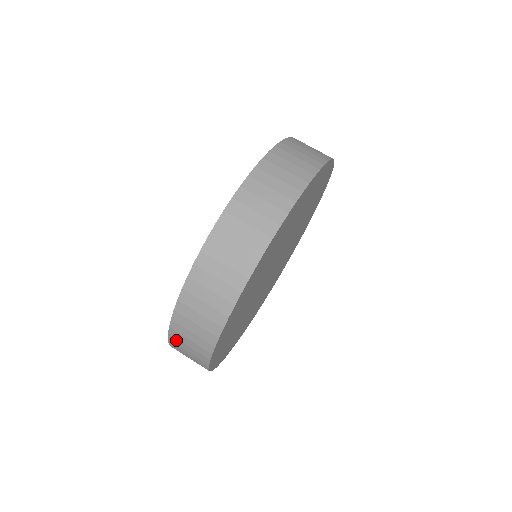
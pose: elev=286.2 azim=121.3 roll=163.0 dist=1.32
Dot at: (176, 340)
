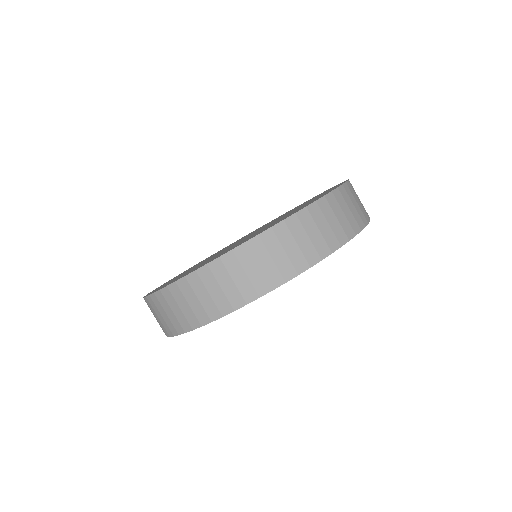
Dot at: occluded
